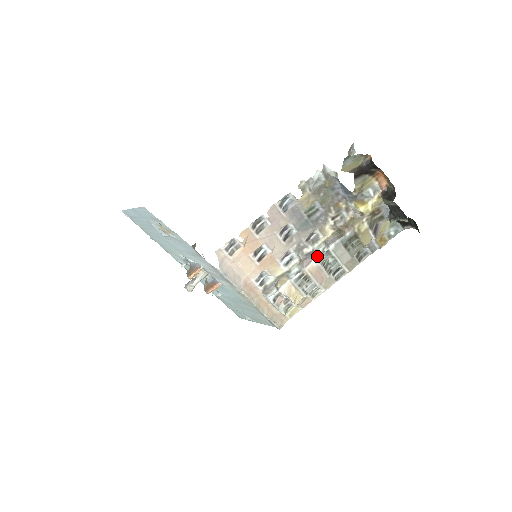
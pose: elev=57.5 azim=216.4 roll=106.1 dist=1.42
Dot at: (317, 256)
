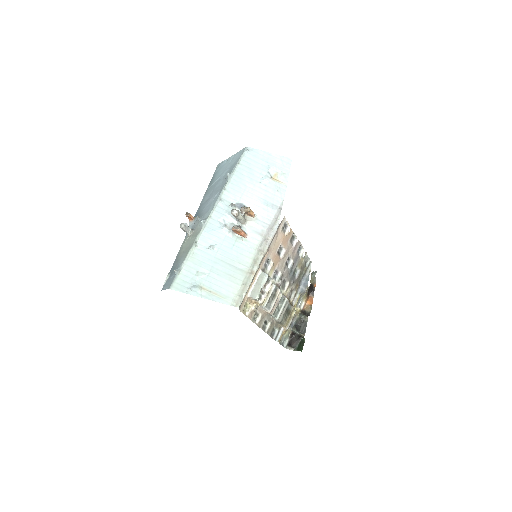
Dot at: (281, 294)
